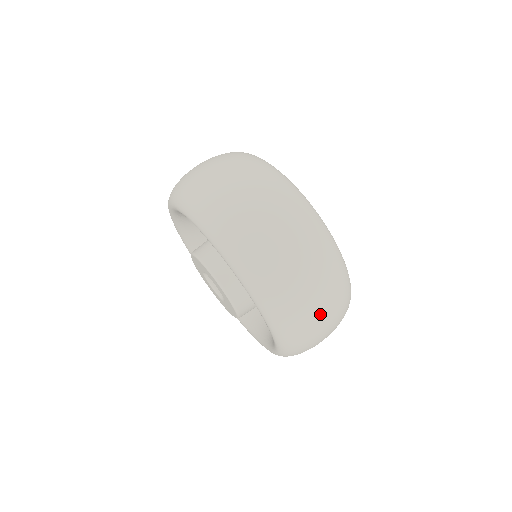
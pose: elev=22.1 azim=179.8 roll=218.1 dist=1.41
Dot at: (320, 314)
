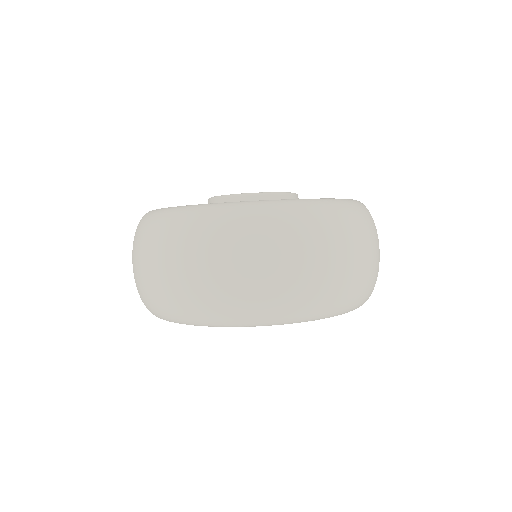
Dot at: occluded
